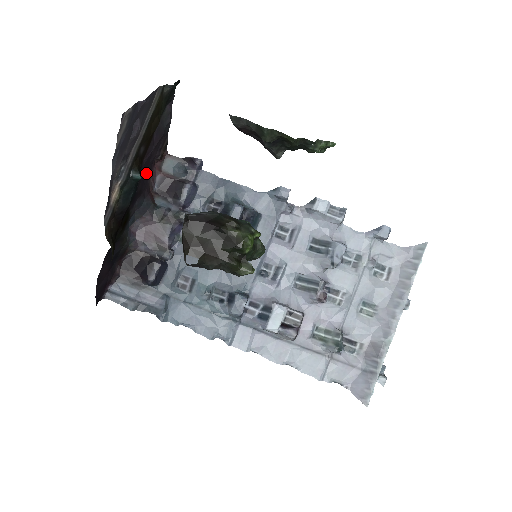
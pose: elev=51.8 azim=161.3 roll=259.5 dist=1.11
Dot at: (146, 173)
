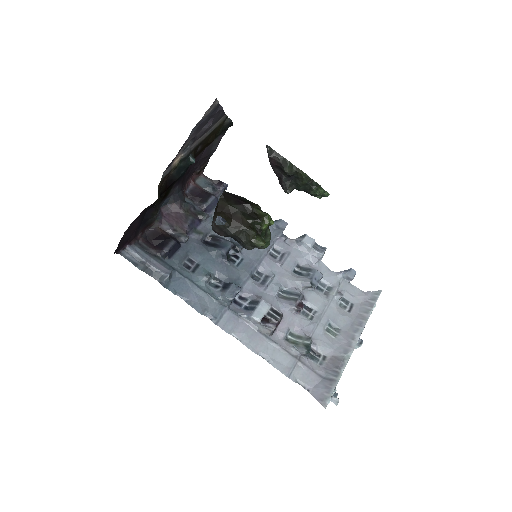
Dot at: (188, 174)
